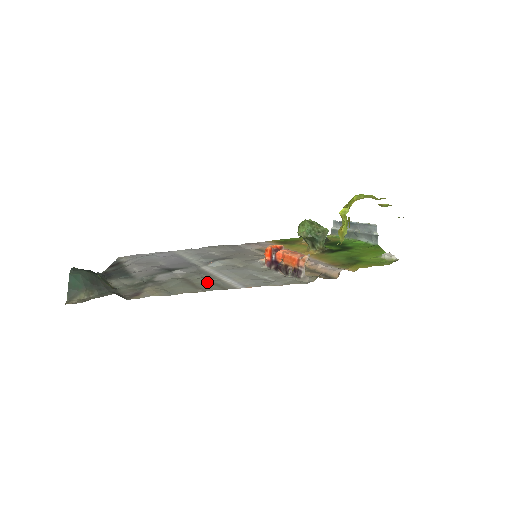
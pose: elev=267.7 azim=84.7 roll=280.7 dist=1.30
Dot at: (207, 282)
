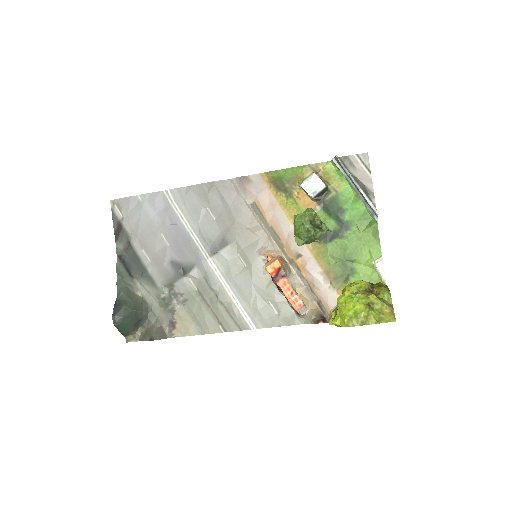
Dot at: (223, 310)
